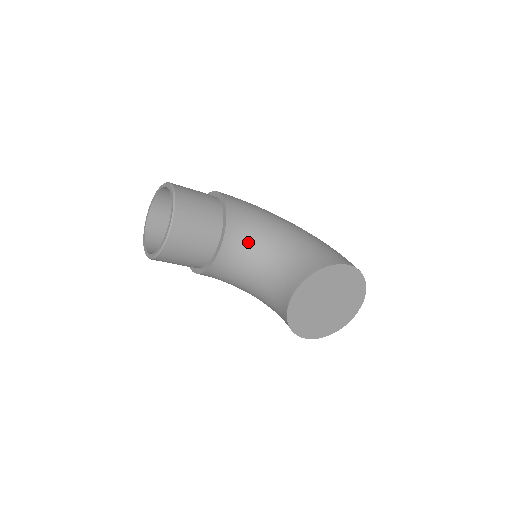
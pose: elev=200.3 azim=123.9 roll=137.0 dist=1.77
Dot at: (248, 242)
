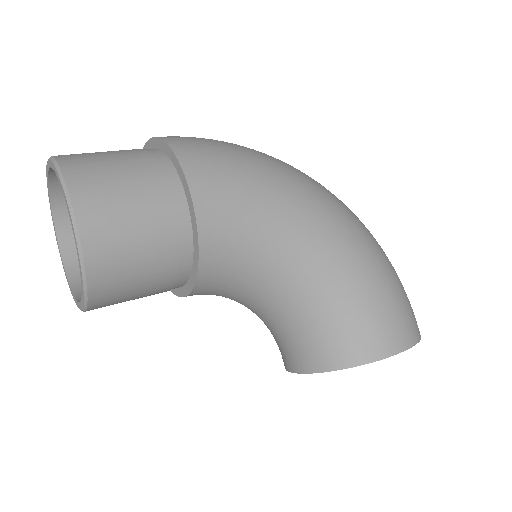
Dot at: (239, 285)
